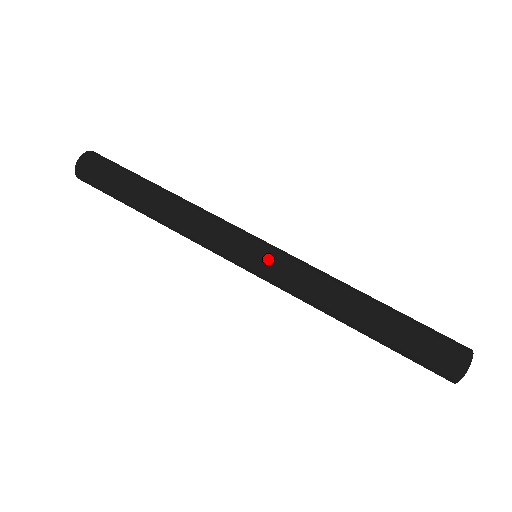
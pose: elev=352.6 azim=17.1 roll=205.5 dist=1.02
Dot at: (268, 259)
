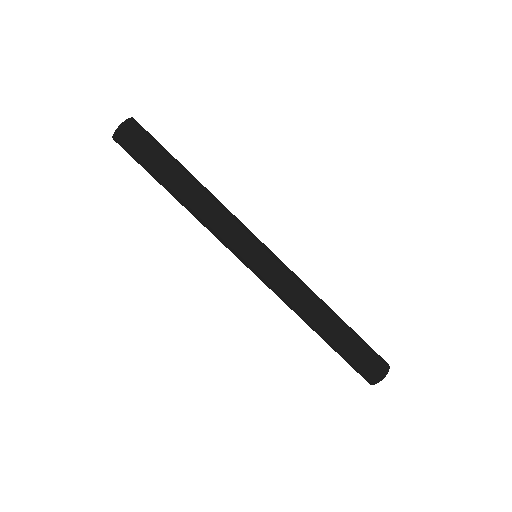
Dot at: (262, 270)
